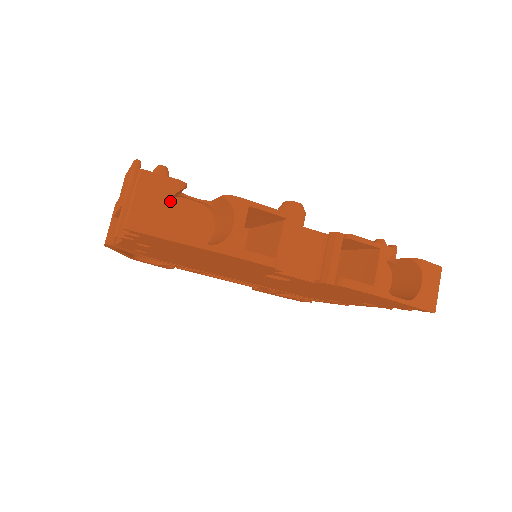
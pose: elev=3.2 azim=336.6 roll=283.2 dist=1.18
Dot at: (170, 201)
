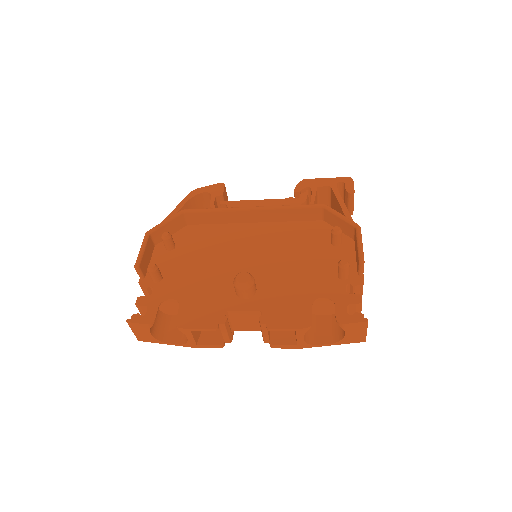
Dot at: occluded
